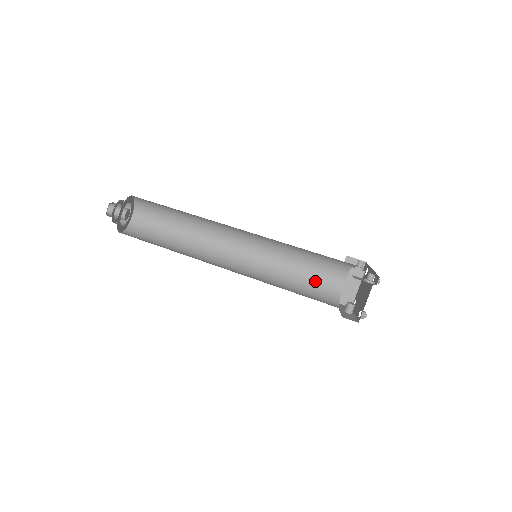
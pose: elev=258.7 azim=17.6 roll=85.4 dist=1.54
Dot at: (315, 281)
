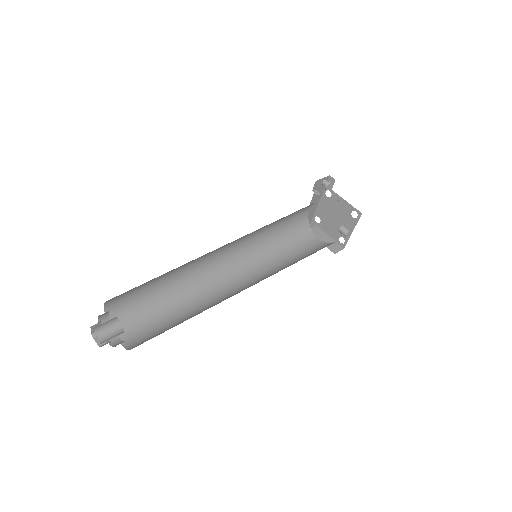
Dot at: (306, 252)
